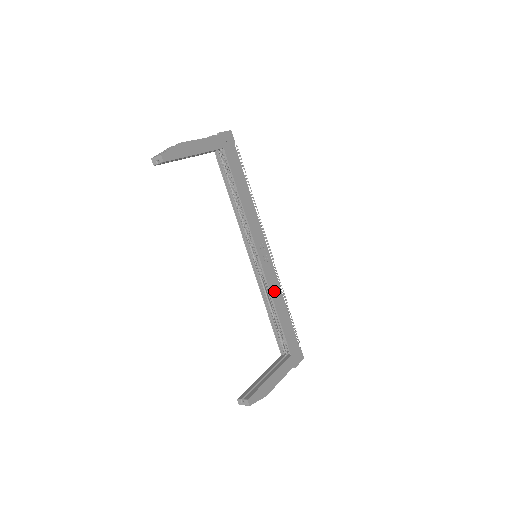
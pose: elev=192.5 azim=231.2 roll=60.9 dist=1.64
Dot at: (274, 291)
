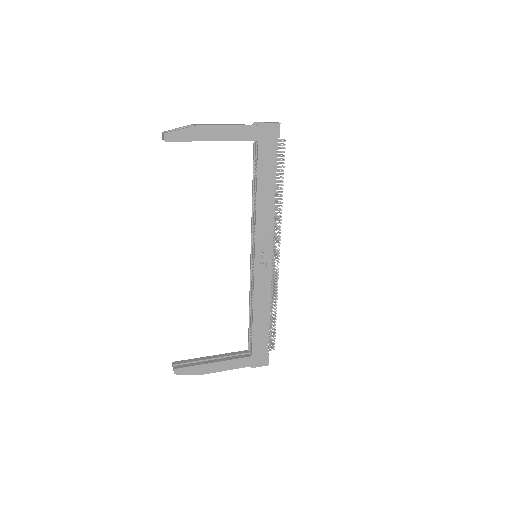
Dot at: (259, 295)
